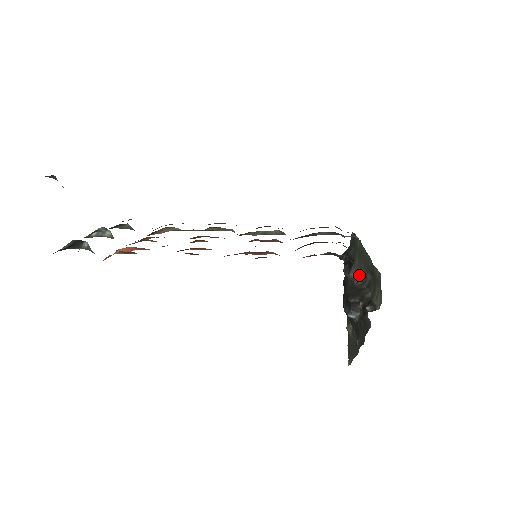
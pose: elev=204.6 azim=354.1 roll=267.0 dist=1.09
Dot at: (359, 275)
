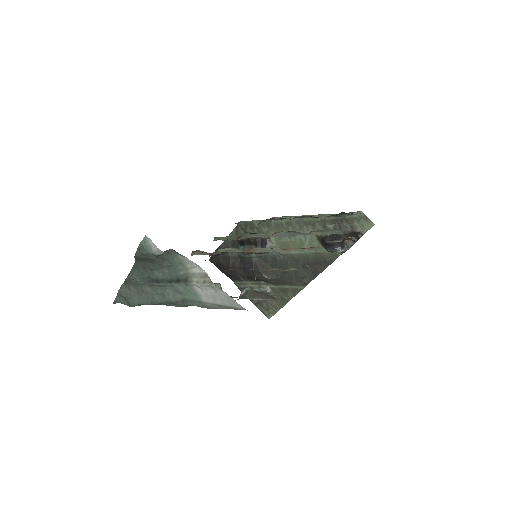
Dot at: (287, 241)
